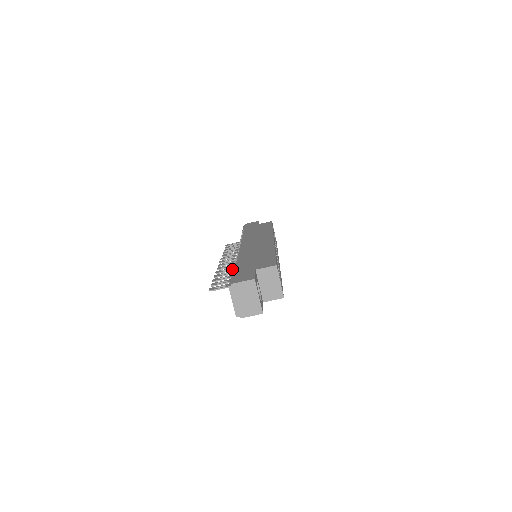
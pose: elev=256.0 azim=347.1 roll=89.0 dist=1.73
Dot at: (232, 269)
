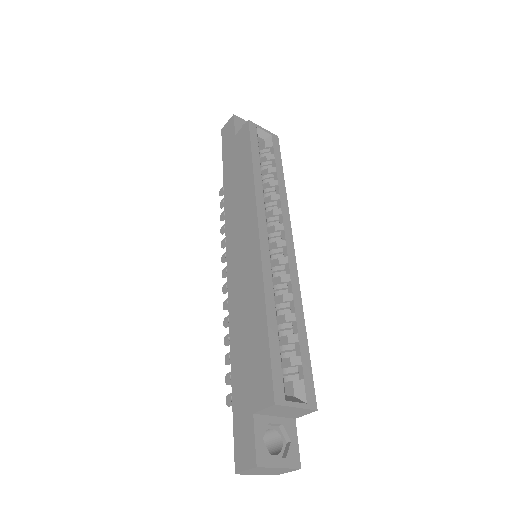
Dot at: occluded
